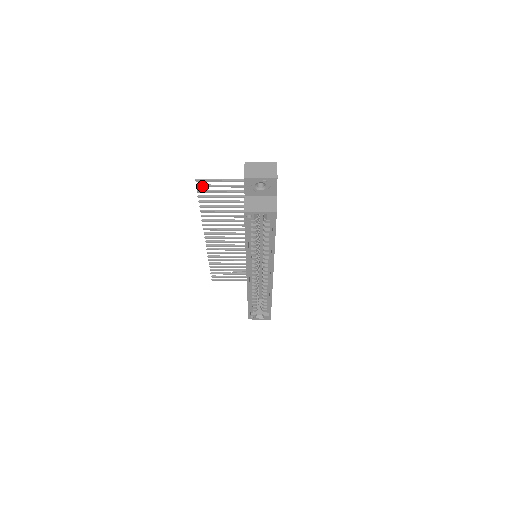
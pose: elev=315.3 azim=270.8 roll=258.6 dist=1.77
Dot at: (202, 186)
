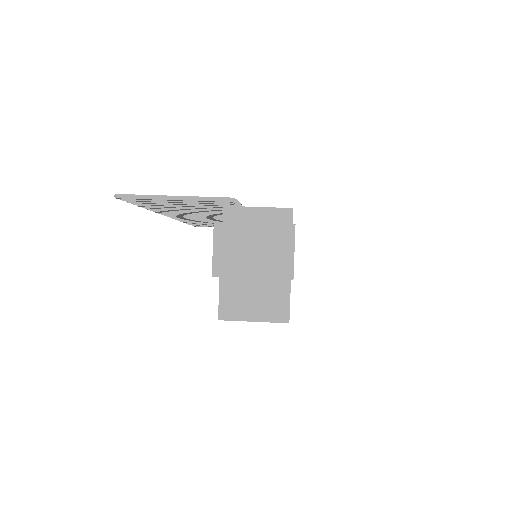
Dot at: (134, 200)
